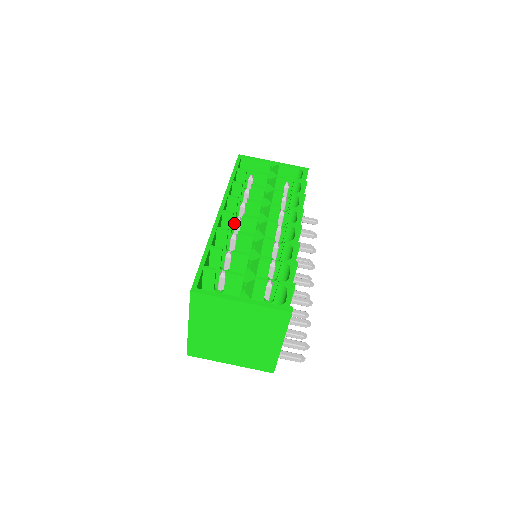
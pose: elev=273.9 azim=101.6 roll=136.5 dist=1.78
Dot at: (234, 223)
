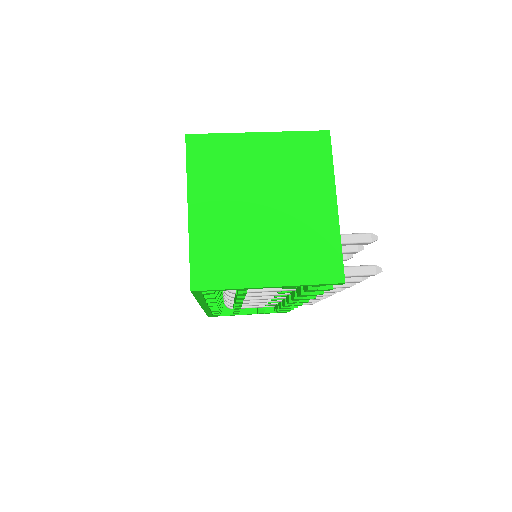
Dot at: occluded
